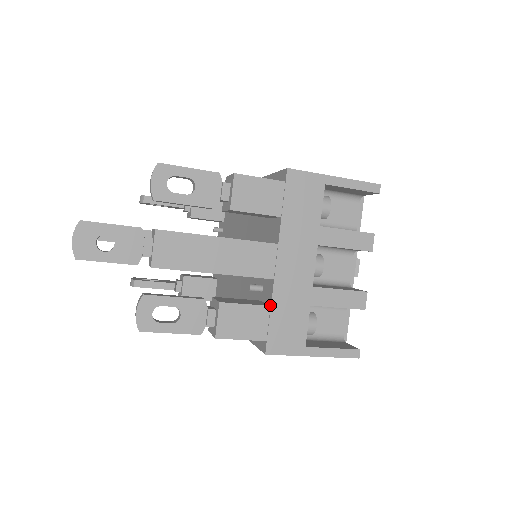
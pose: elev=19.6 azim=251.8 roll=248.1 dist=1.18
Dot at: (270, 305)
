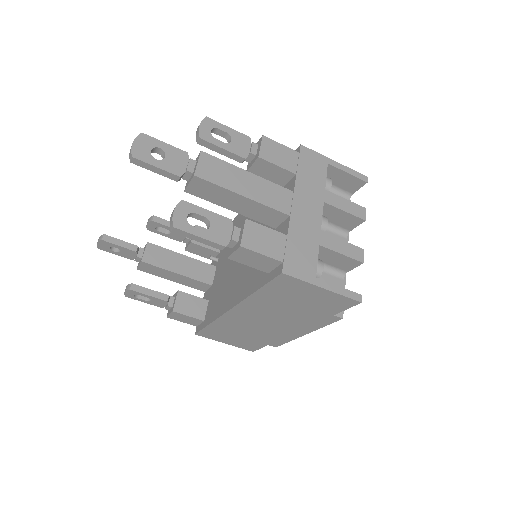
Dot at: (286, 235)
